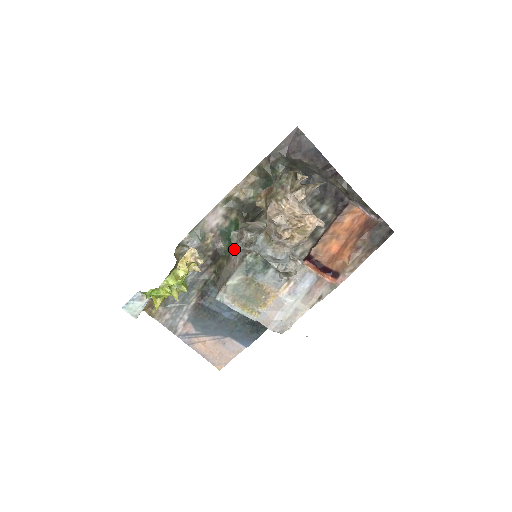
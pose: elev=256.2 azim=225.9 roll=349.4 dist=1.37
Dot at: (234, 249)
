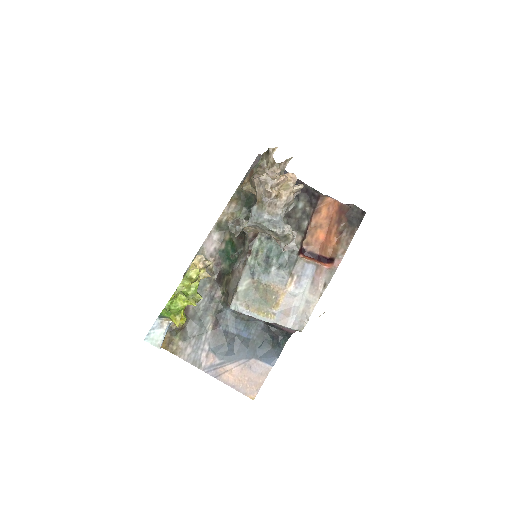
Dot at: (235, 262)
